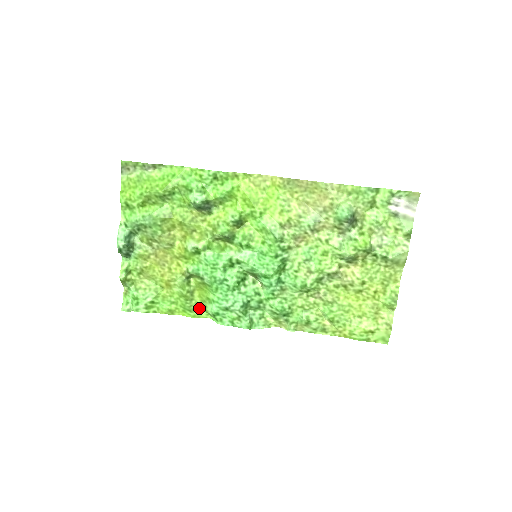
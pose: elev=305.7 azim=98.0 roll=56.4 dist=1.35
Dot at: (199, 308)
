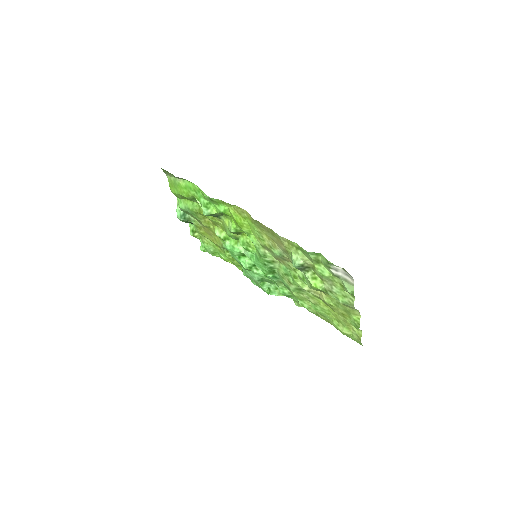
Dot at: (240, 266)
